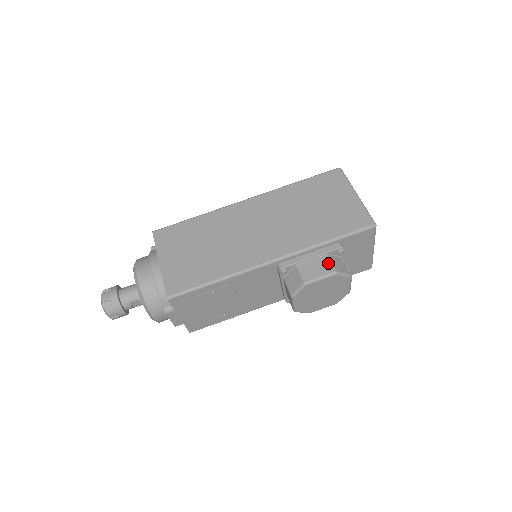
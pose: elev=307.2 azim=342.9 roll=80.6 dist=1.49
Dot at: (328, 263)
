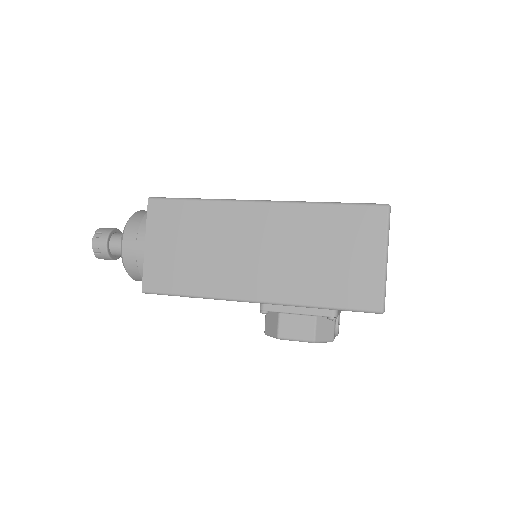
Dot at: (311, 327)
